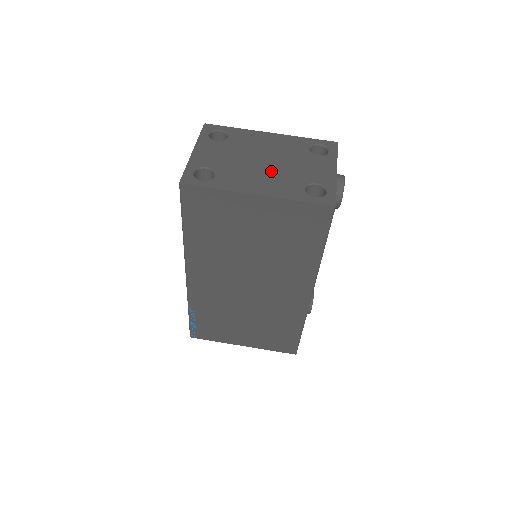
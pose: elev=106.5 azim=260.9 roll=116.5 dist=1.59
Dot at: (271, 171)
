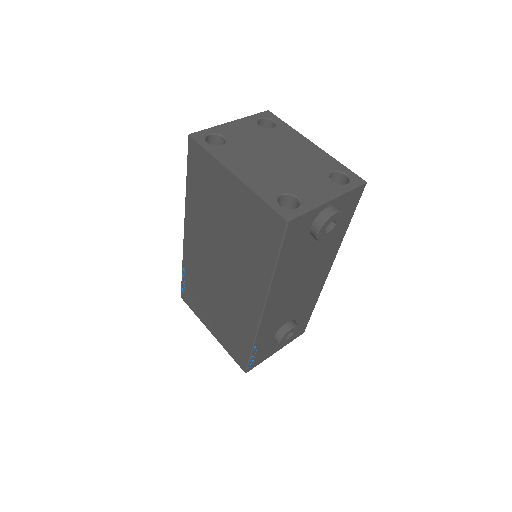
Dot at: (271, 167)
